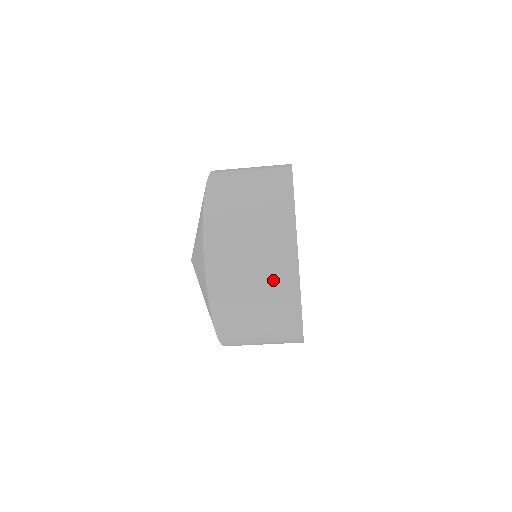
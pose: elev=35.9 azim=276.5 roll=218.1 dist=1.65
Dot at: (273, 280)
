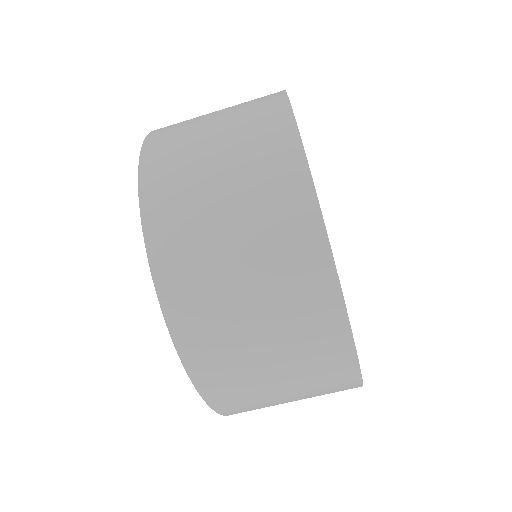
Dot at: (261, 186)
